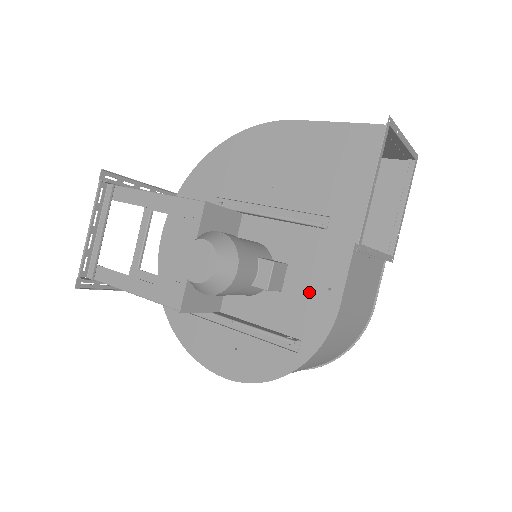
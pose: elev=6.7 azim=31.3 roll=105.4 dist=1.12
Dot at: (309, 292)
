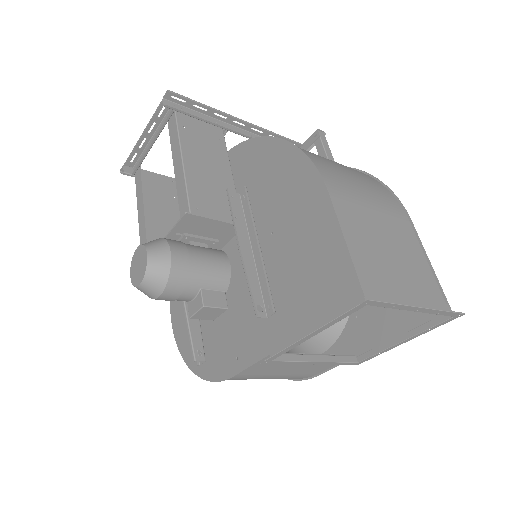
Dot at: (229, 342)
